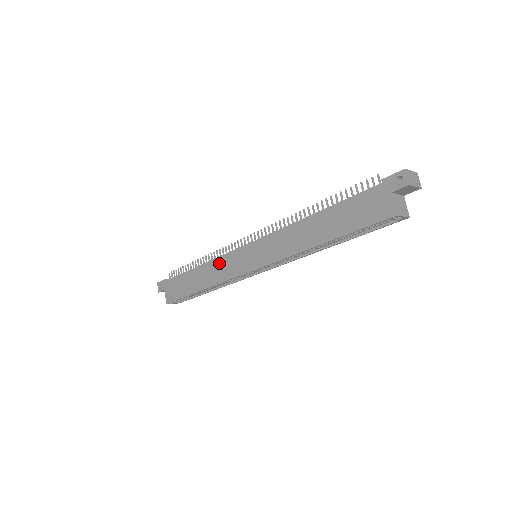
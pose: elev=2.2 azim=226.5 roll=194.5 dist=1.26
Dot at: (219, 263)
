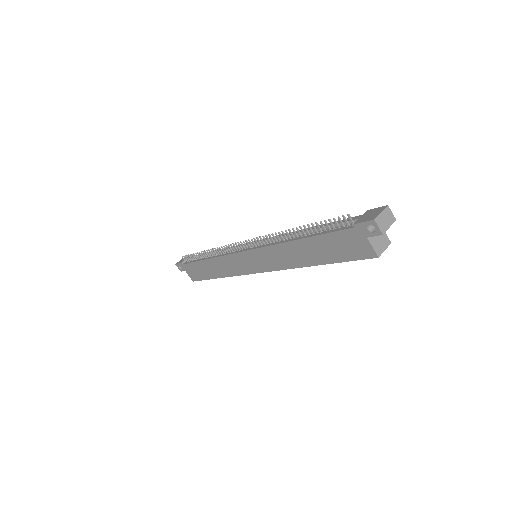
Dot at: (225, 261)
